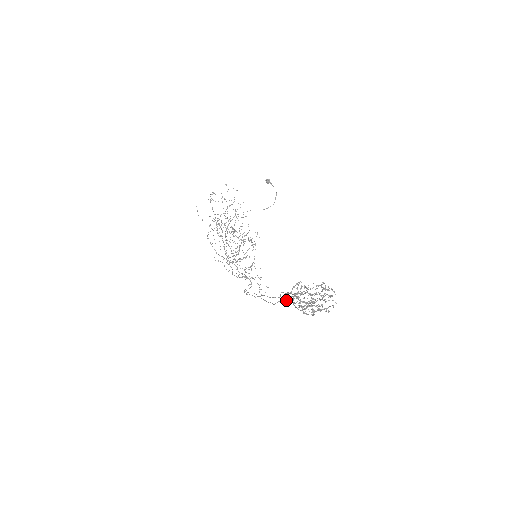
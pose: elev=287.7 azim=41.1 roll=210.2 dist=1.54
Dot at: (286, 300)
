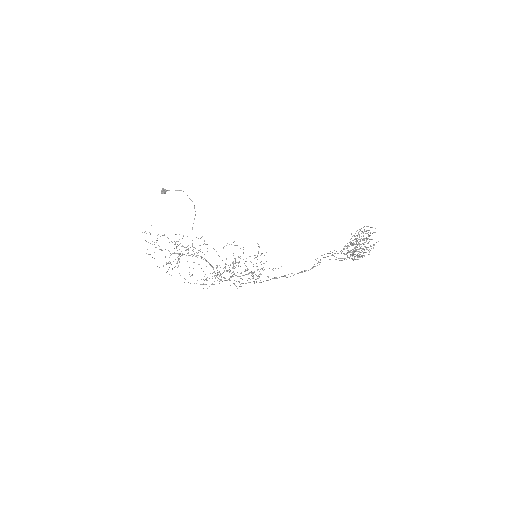
Dot at: (320, 260)
